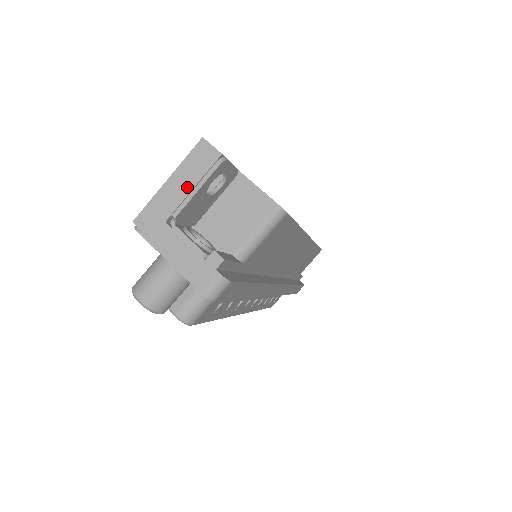
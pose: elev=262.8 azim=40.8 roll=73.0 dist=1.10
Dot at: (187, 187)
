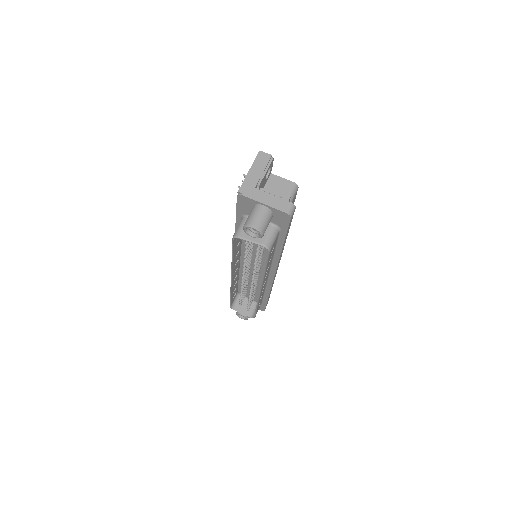
Dot at: (260, 171)
